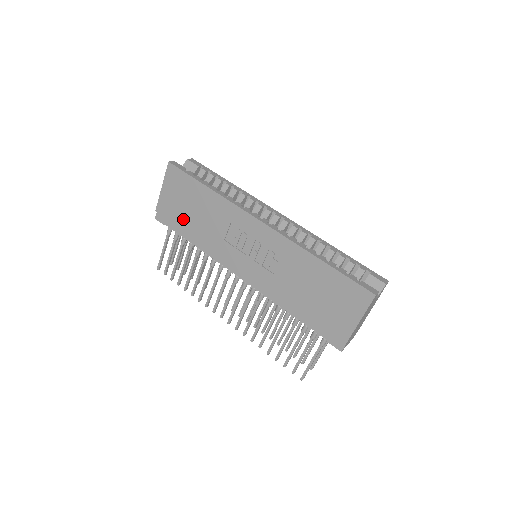
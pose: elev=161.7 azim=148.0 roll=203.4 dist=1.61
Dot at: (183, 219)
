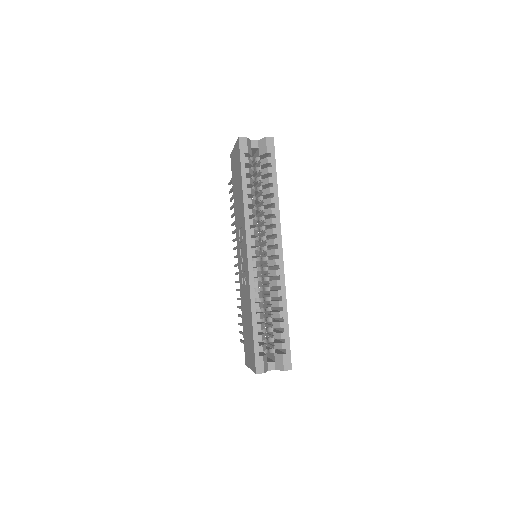
Dot at: (234, 183)
